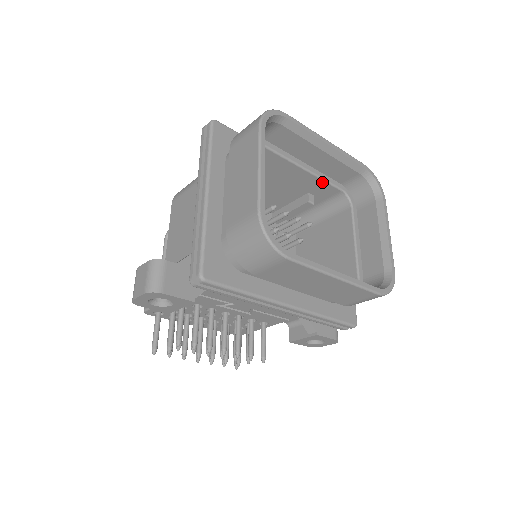
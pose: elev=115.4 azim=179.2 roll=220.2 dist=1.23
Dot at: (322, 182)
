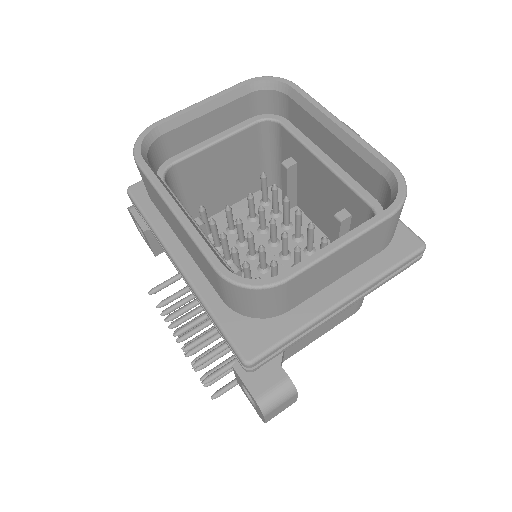
Dot at: (346, 187)
